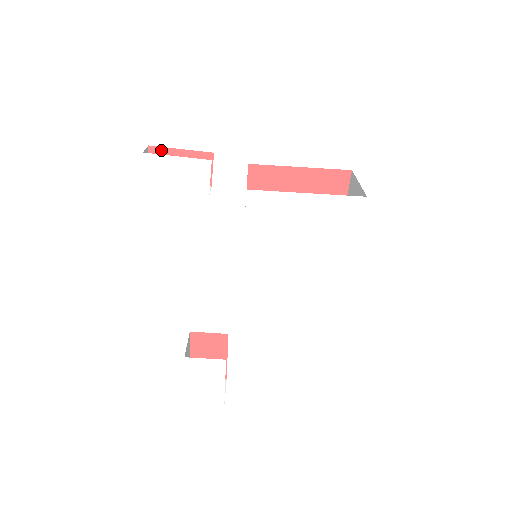
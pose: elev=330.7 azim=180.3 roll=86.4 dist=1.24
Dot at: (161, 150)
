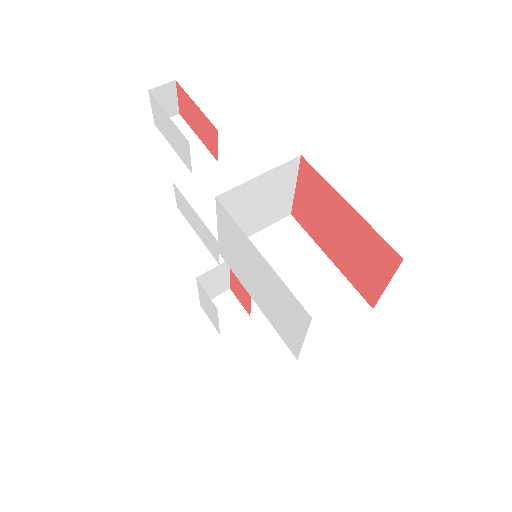
Dot at: (184, 92)
